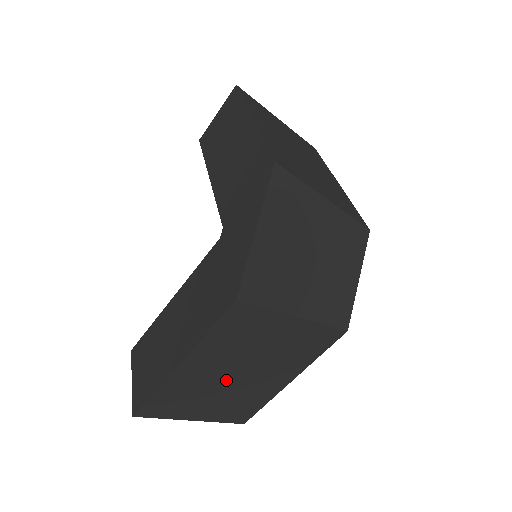
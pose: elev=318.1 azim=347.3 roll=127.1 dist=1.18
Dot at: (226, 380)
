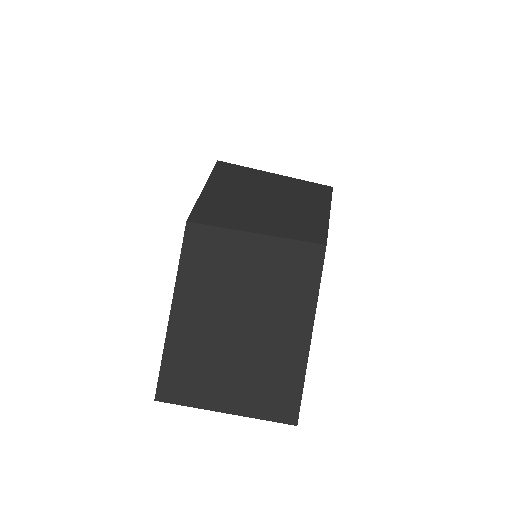
Dot at: (230, 335)
